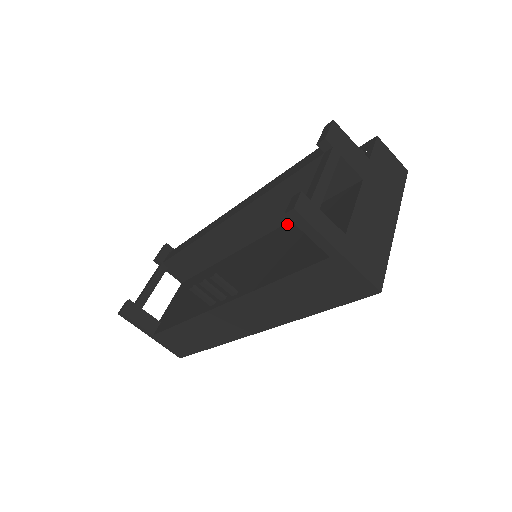
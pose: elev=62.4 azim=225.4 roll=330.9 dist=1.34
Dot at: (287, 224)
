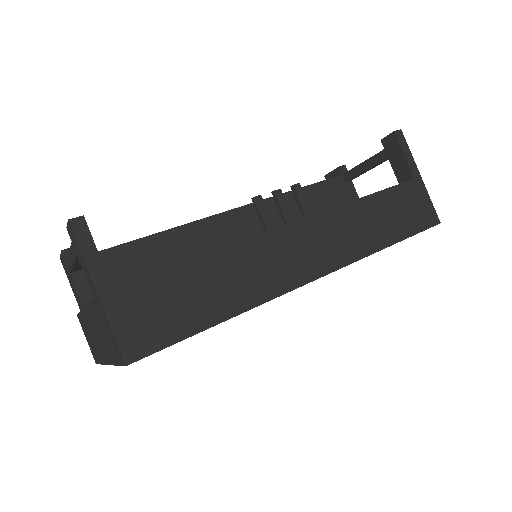
Dot at: occluded
